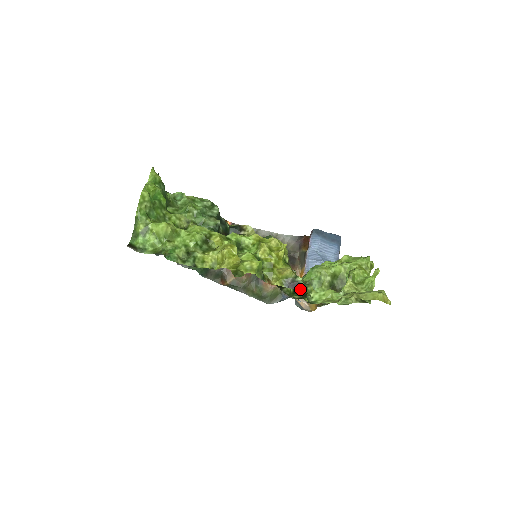
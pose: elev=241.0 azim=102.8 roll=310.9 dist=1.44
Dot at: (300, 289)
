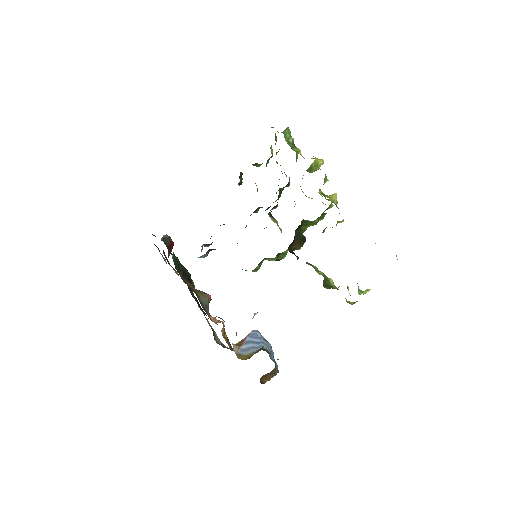
Dot at: occluded
